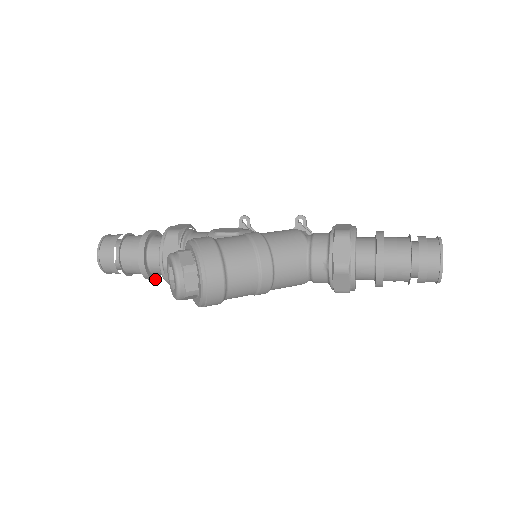
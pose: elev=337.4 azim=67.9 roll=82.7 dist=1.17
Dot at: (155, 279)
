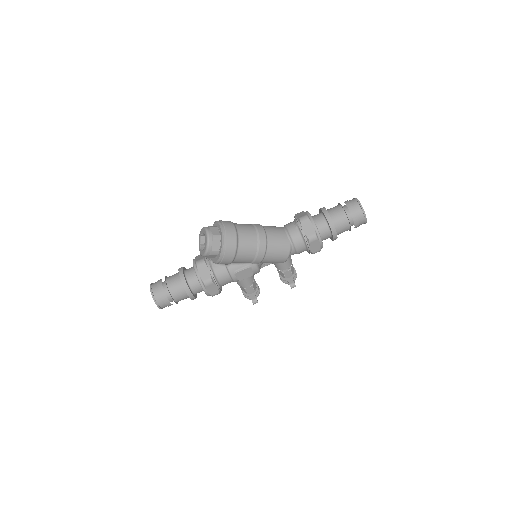
Dot at: (191, 292)
